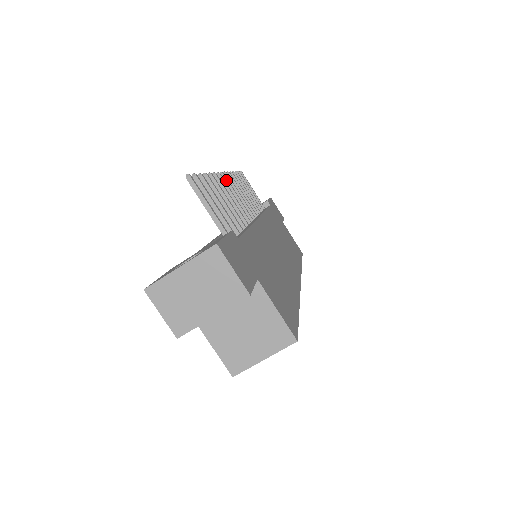
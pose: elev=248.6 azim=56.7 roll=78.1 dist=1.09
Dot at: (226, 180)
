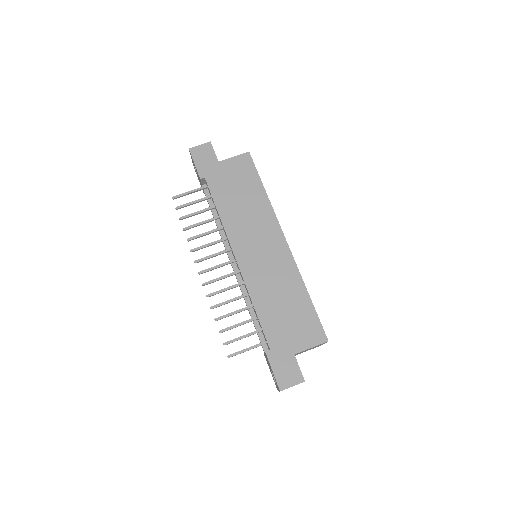
Dot at: (205, 272)
